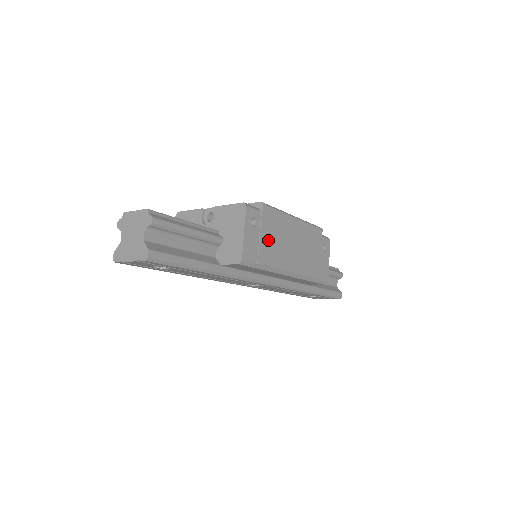
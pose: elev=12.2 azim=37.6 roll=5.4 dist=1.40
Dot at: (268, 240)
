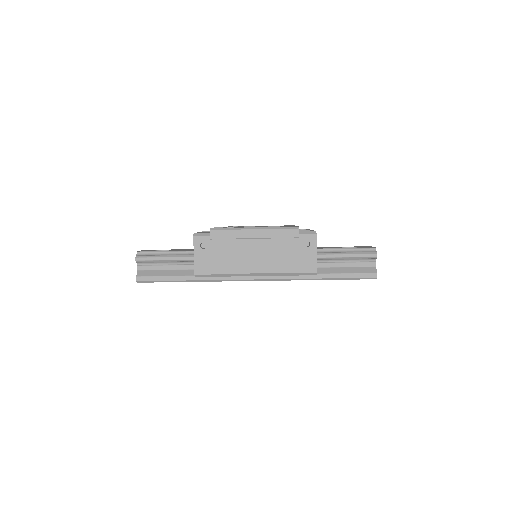
Dot at: (221, 255)
